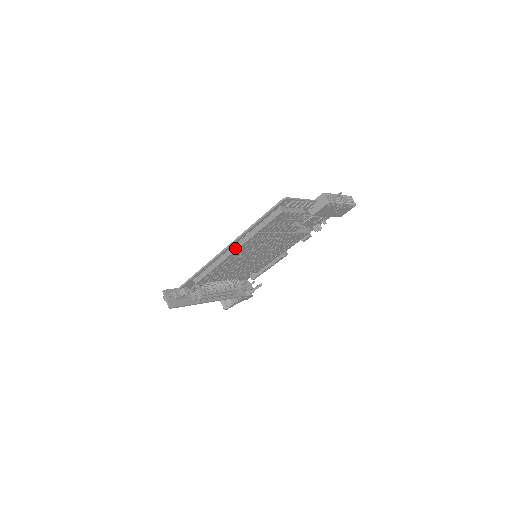
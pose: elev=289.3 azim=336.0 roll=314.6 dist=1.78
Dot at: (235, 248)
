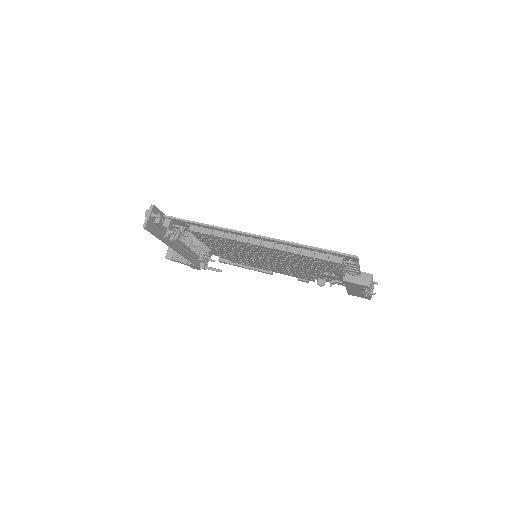
Dot at: (263, 244)
